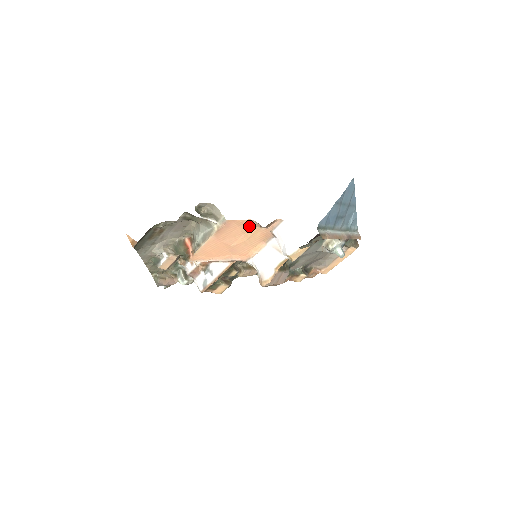
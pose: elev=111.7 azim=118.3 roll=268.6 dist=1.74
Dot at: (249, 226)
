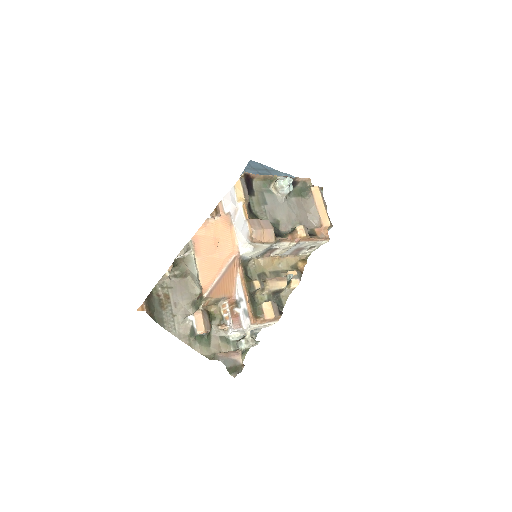
Dot at: (209, 227)
